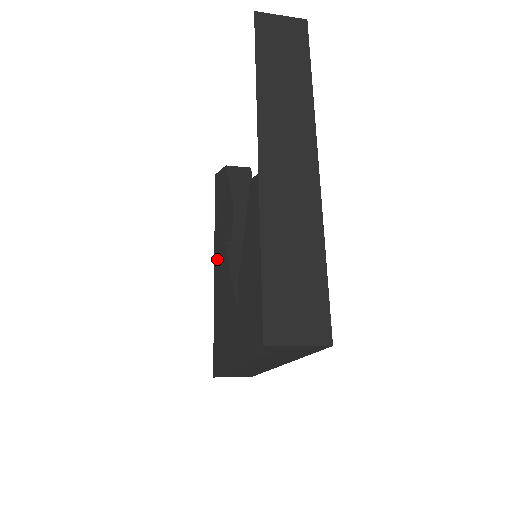
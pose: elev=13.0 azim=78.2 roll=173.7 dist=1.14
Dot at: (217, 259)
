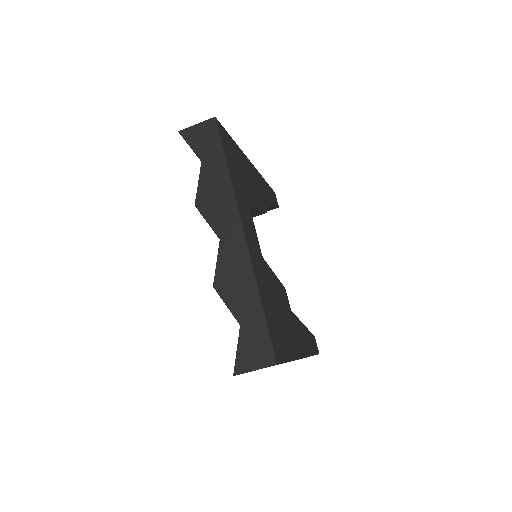
Dot at: occluded
